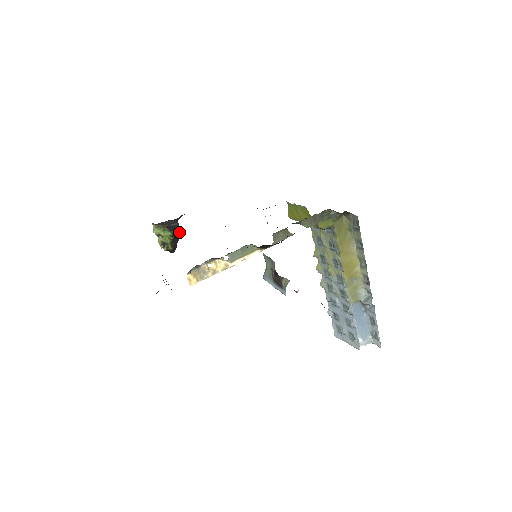
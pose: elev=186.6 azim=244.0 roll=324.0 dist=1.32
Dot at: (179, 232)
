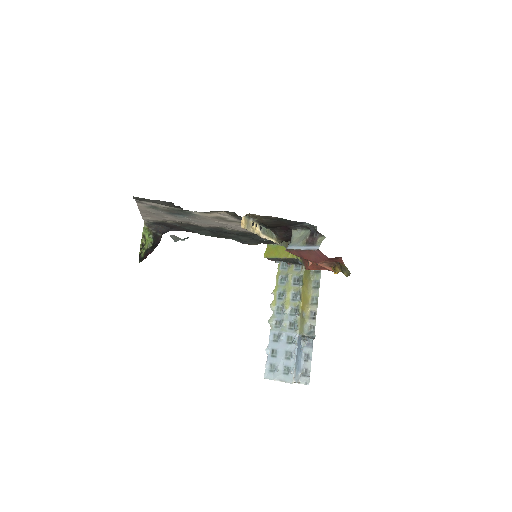
Dot at: (157, 245)
